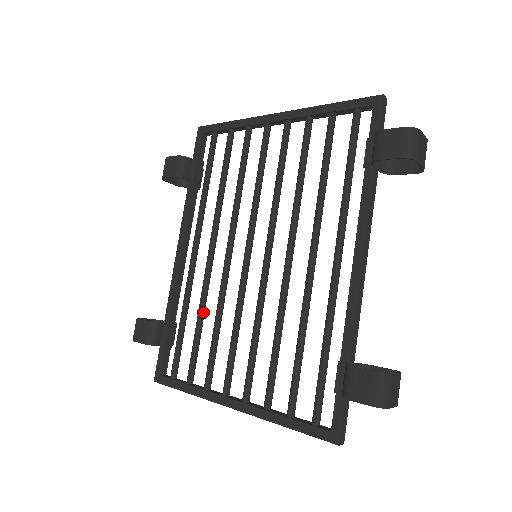
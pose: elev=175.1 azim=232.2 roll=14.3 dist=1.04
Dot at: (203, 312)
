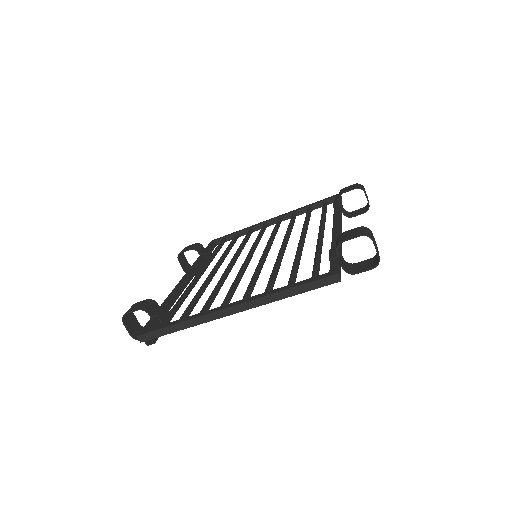
Dot at: (203, 290)
